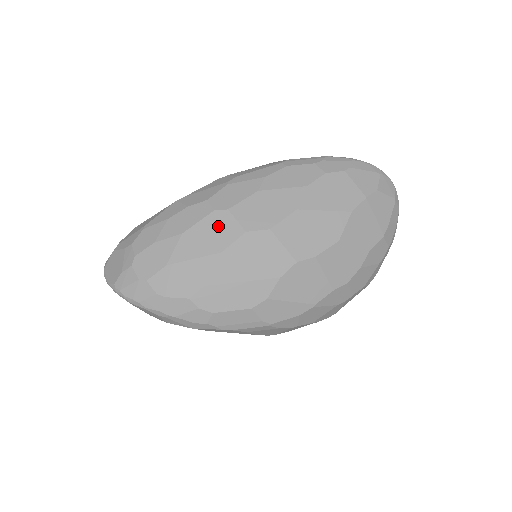
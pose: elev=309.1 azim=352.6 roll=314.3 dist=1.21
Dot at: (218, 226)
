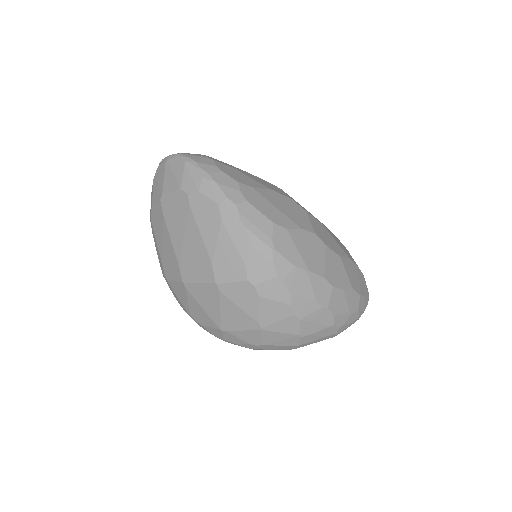
Dot at: (274, 187)
